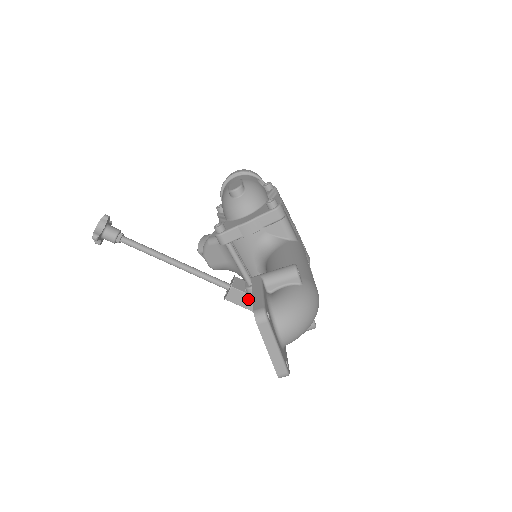
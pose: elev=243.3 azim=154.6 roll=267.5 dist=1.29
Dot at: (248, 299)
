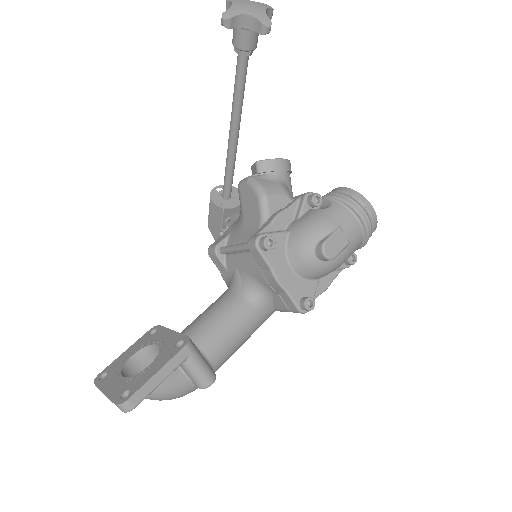
Dot at: (218, 222)
